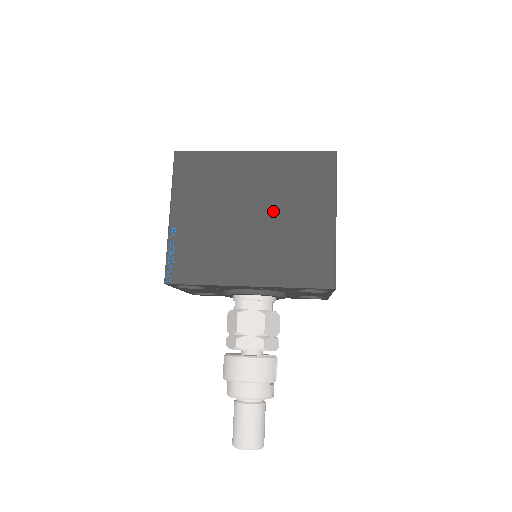
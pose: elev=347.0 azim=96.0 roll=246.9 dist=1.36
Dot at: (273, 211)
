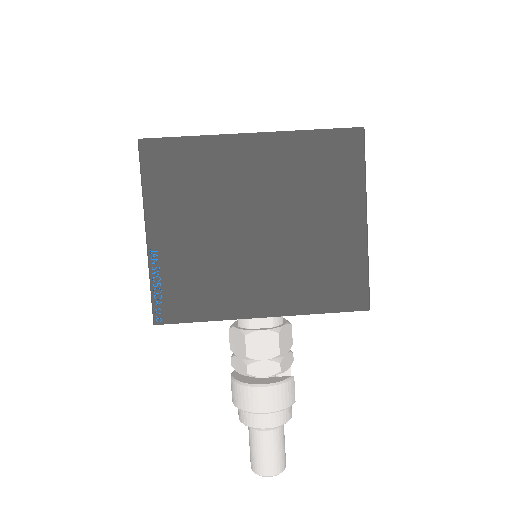
Dot at: (286, 217)
